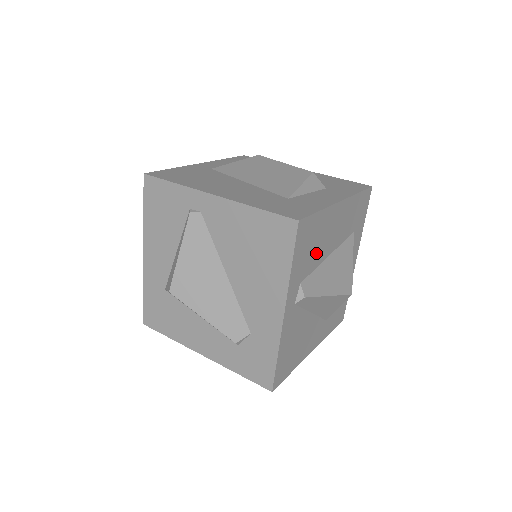
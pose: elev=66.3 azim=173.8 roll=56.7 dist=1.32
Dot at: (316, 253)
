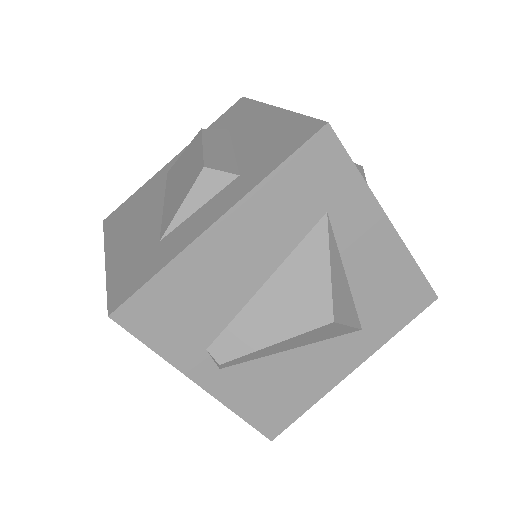
Dot at: (214, 305)
